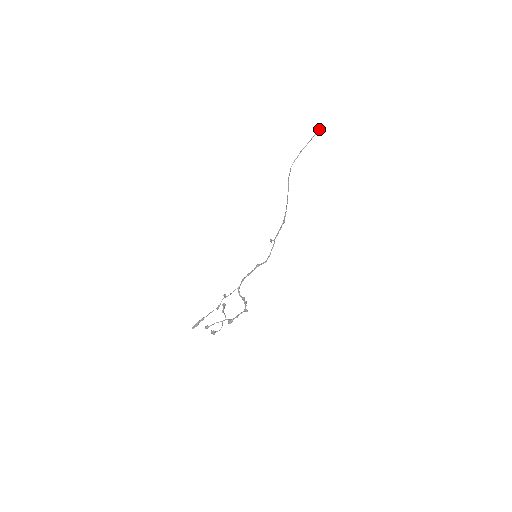
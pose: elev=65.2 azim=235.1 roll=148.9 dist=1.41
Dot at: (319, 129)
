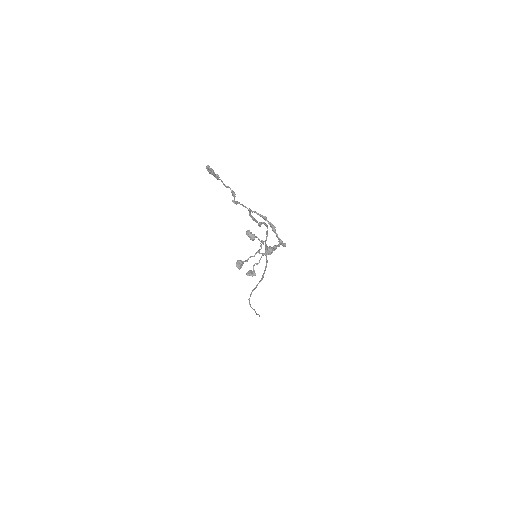
Dot at: (259, 316)
